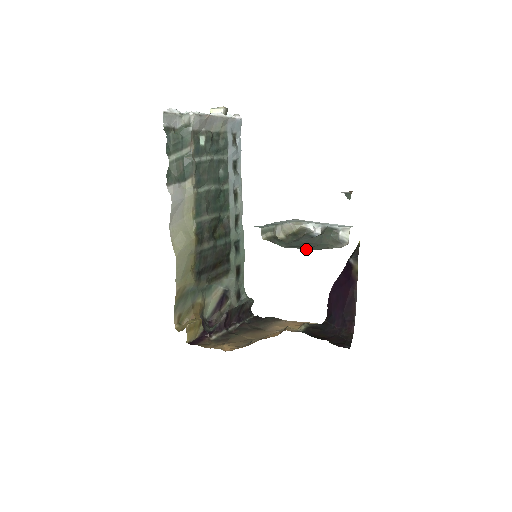
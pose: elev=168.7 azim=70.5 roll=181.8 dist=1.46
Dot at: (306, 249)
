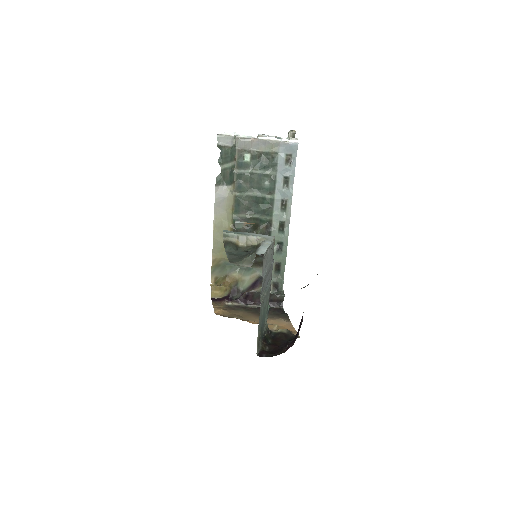
Dot at: (230, 258)
